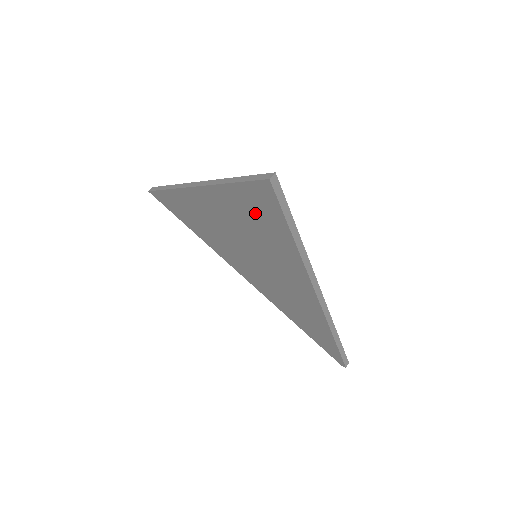
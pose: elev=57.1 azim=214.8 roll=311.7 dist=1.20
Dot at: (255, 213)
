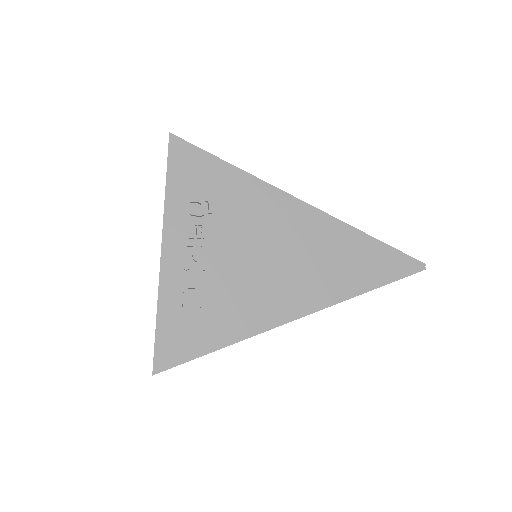
Dot at: (190, 321)
